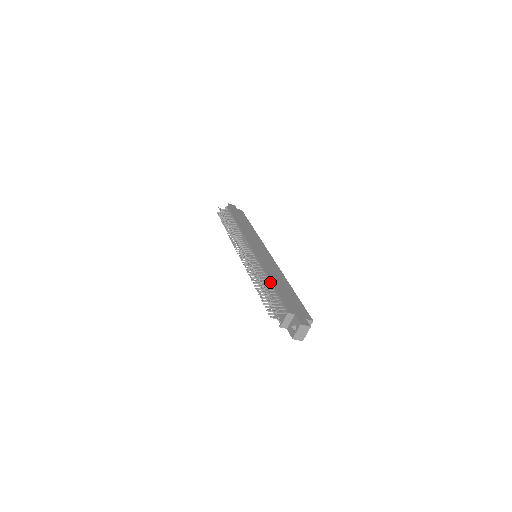
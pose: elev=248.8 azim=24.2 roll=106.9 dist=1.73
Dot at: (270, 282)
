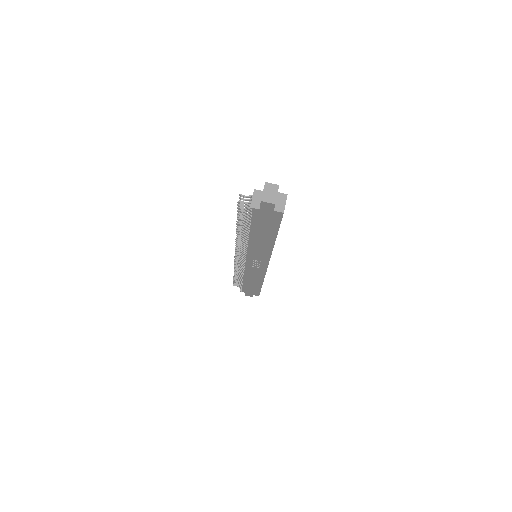
Dot at: occluded
